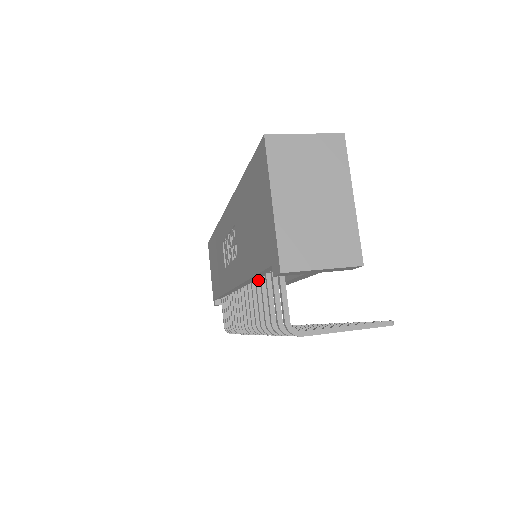
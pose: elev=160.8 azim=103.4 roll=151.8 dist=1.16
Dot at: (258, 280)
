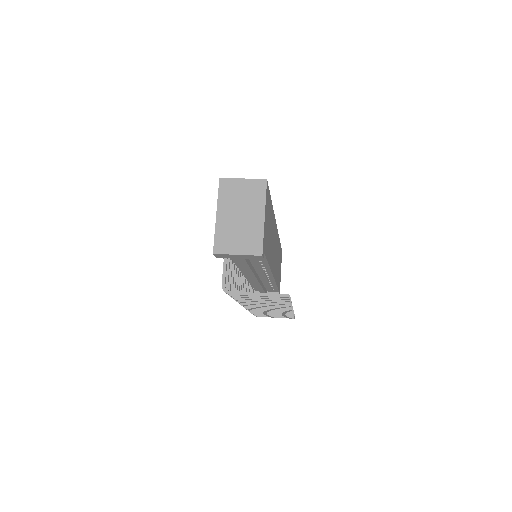
Dot at: (235, 266)
